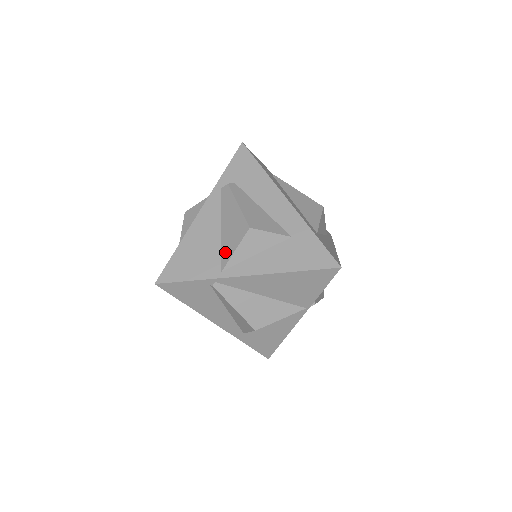
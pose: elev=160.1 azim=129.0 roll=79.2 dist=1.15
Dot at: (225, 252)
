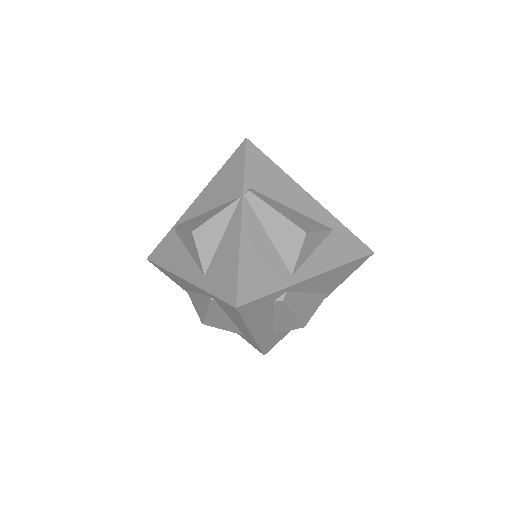
Dot at: occluded
